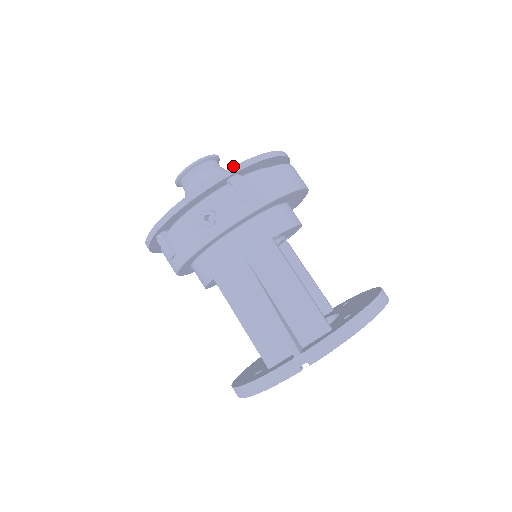
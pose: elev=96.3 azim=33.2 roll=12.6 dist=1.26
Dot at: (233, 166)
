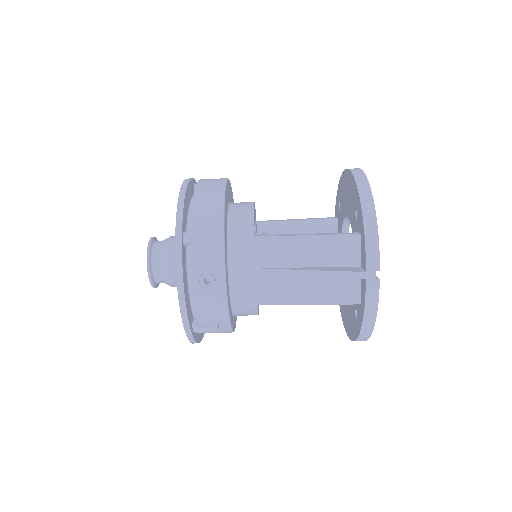
Dot at: (175, 233)
